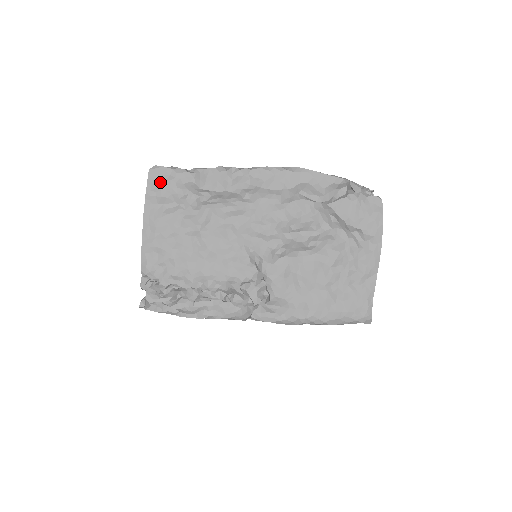
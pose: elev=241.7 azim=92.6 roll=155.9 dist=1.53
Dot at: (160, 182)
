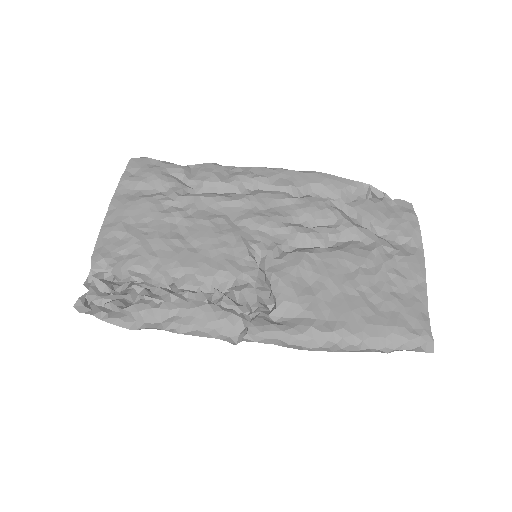
Dot at: (141, 169)
